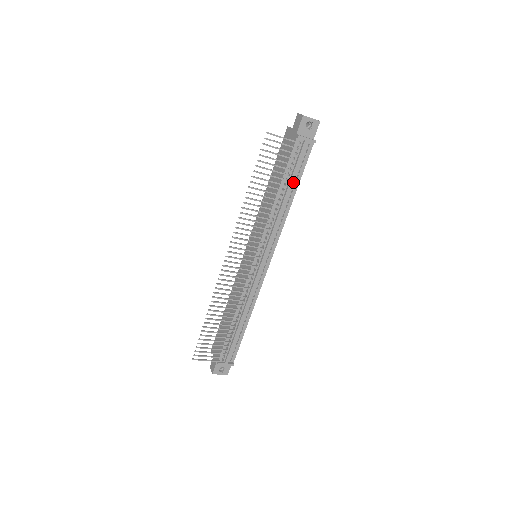
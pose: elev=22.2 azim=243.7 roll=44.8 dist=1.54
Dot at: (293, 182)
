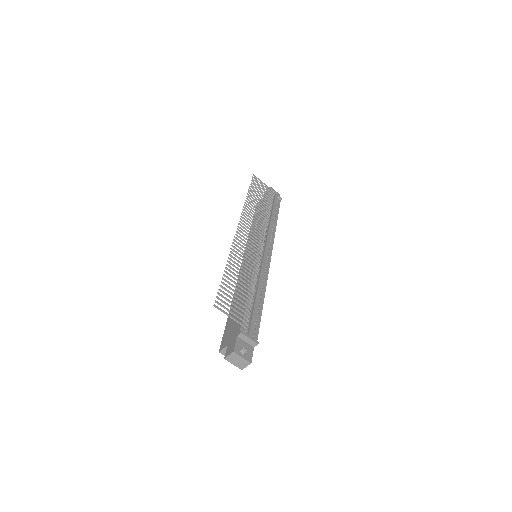
Dot at: (274, 213)
